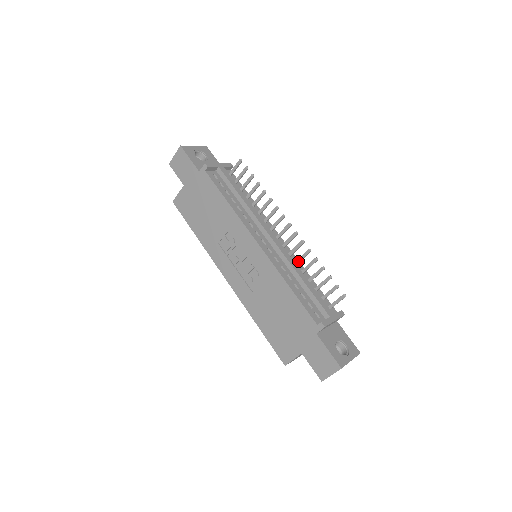
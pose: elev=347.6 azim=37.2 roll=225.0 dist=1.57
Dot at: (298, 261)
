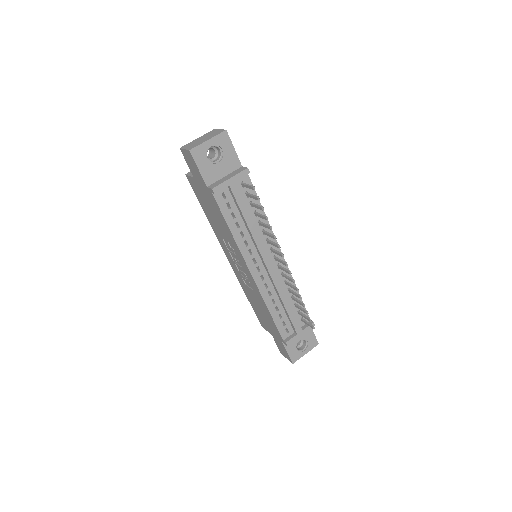
Dot at: (288, 285)
